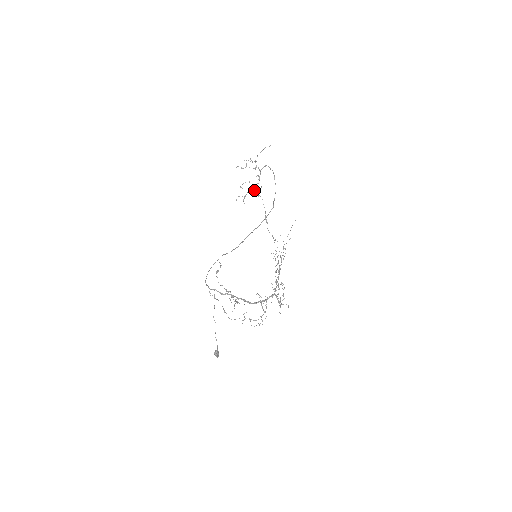
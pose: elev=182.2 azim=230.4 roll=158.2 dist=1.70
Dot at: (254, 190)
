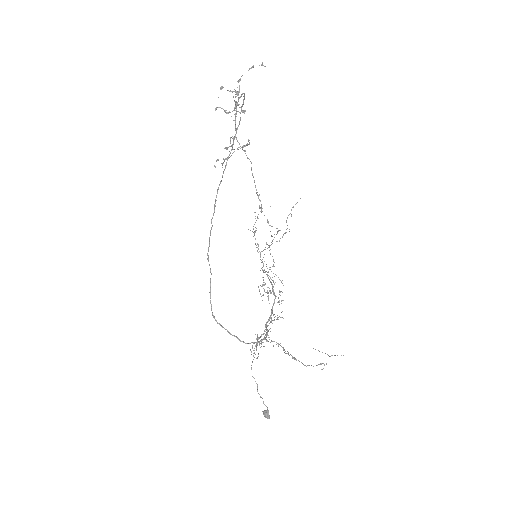
Dot at: (230, 140)
